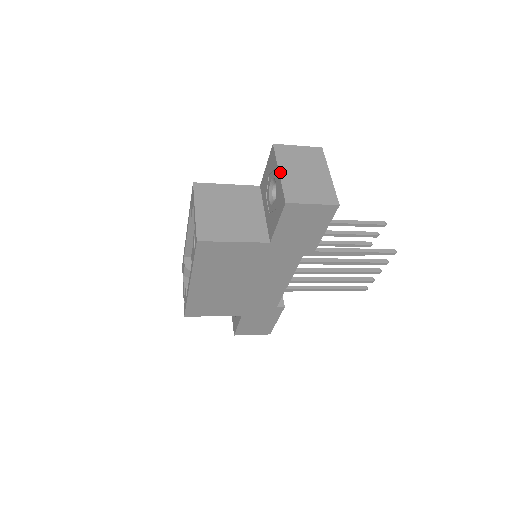
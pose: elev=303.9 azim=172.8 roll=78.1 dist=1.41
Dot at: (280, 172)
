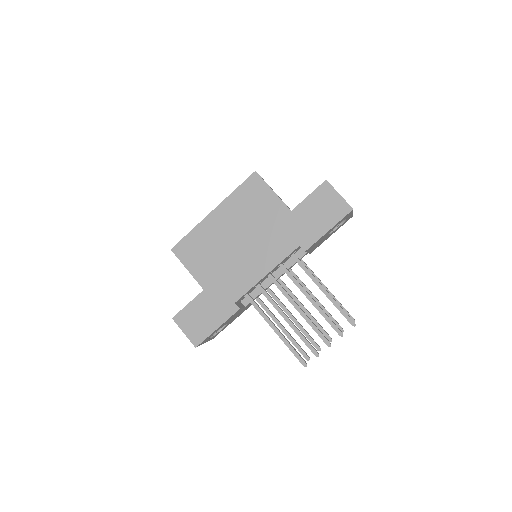
Dot at: occluded
